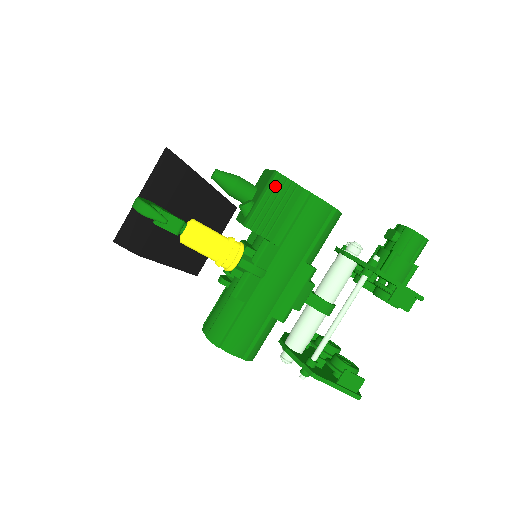
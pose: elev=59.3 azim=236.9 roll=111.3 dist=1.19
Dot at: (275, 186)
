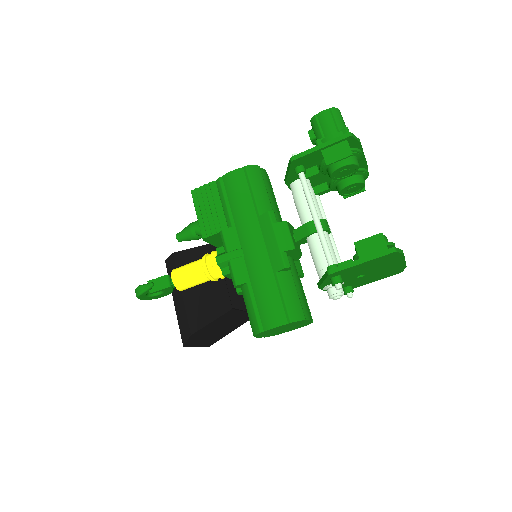
Dot at: (197, 199)
